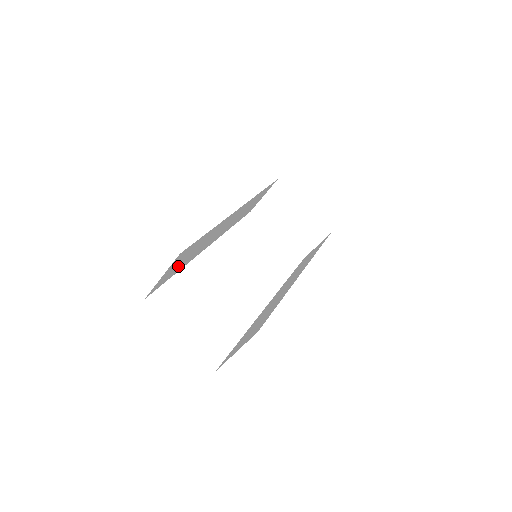
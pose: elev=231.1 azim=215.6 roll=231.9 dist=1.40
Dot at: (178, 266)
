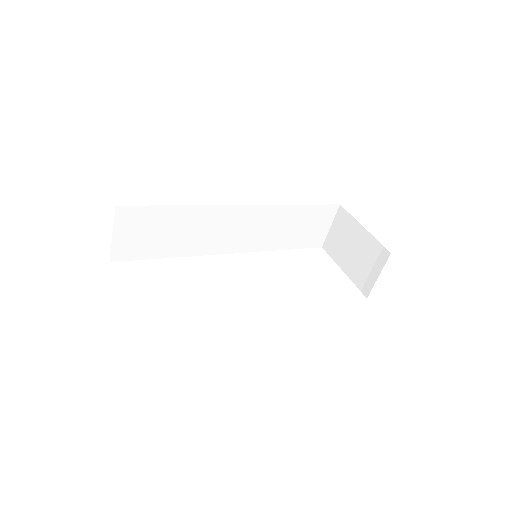
Dot at: (152, 242)
